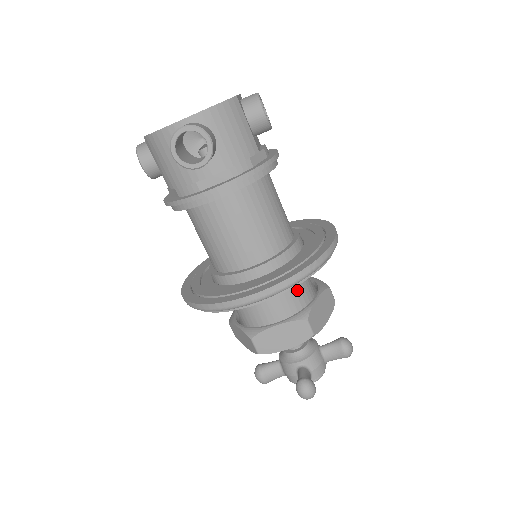
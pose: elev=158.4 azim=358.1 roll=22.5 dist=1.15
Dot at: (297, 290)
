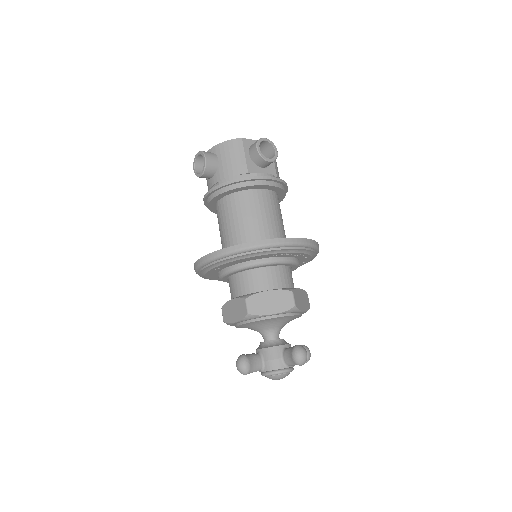
Dot at: (255, 278)
